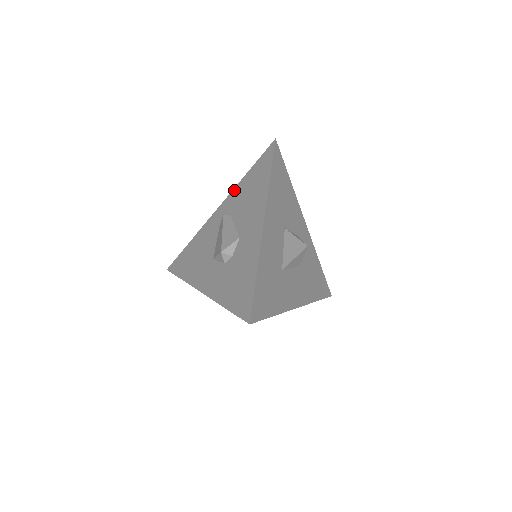
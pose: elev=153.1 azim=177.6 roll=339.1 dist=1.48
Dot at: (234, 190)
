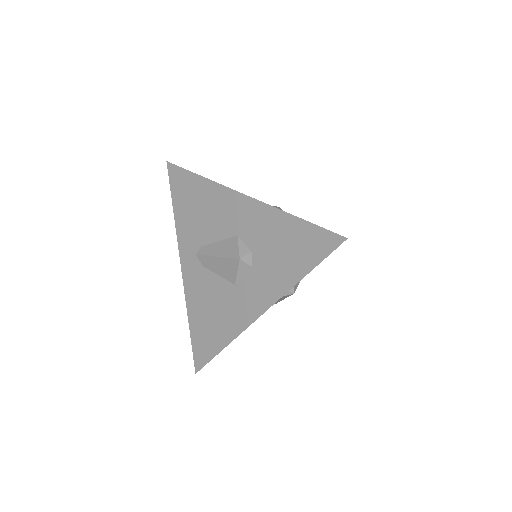
Dot at: (178, 234)
